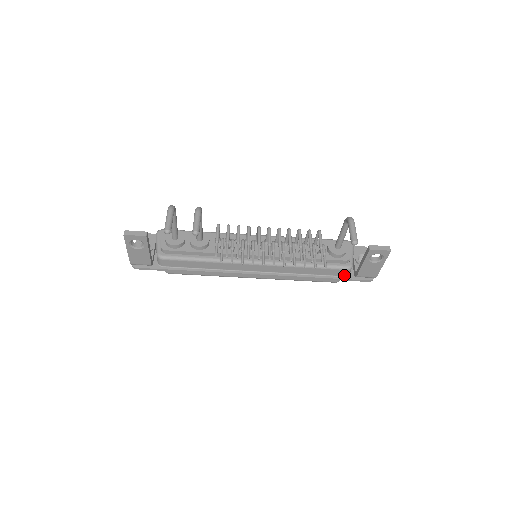
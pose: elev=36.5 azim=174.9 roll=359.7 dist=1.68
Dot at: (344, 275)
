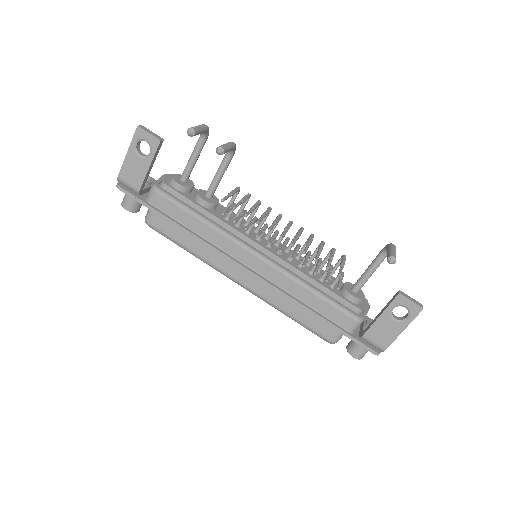
Dot at: (348, 328)
